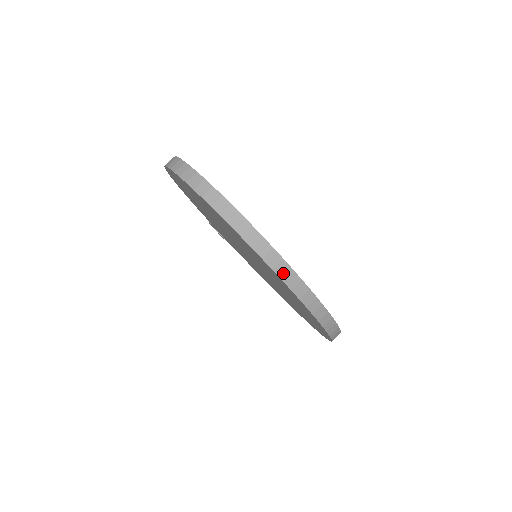
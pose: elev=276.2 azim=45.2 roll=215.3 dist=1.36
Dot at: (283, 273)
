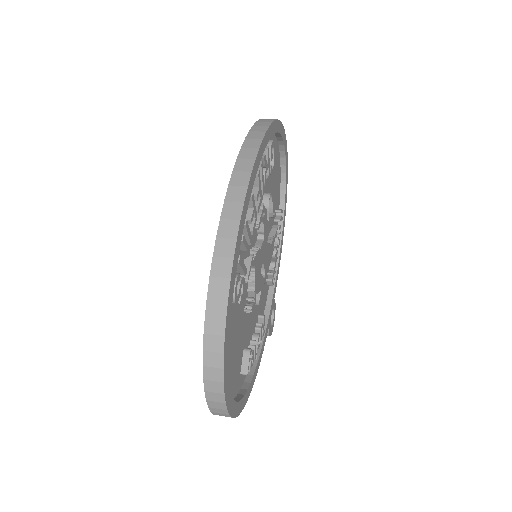
Dot at: (249, 145)
